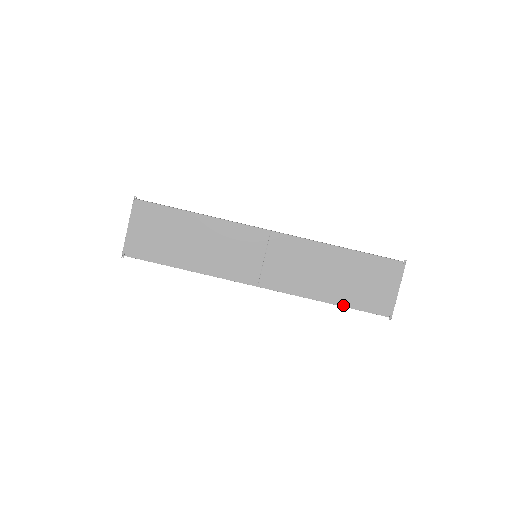
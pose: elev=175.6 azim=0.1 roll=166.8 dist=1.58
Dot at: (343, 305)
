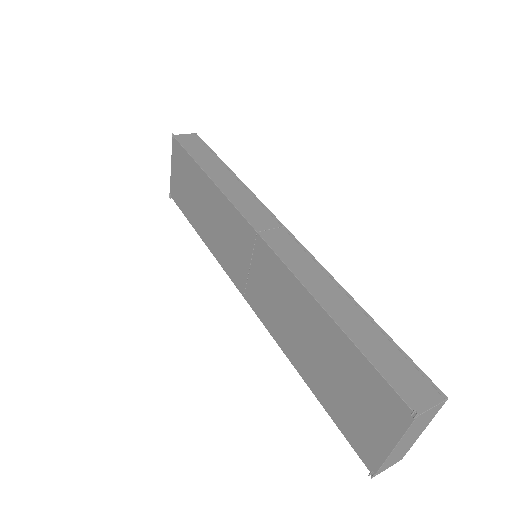
Dot at: (317, 396)
